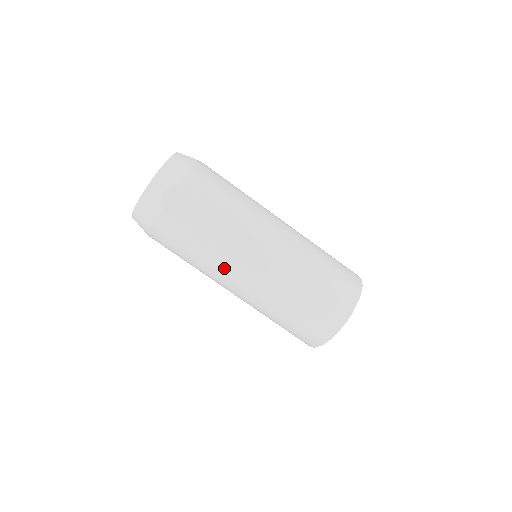
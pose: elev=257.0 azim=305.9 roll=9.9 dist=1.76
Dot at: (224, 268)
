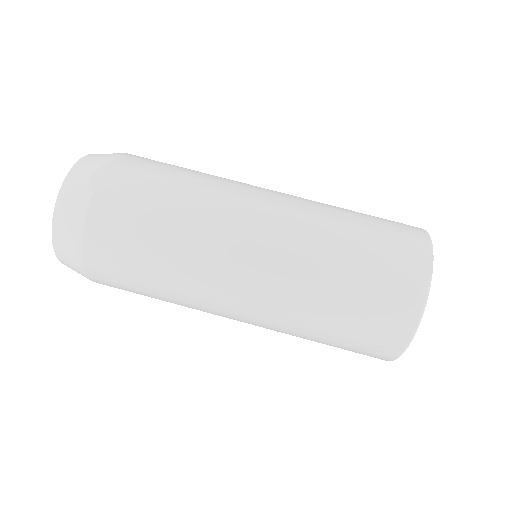
Dot at: (212, 251)
